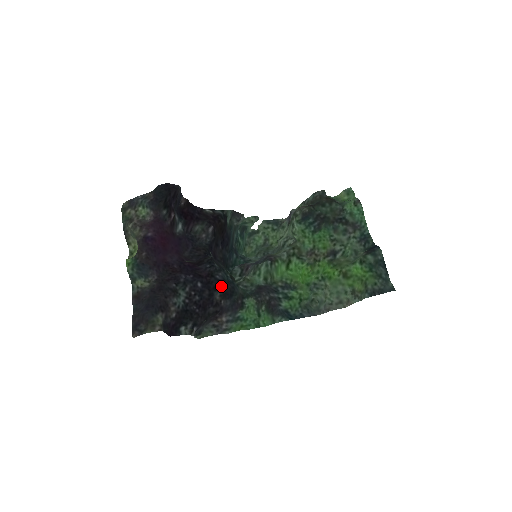
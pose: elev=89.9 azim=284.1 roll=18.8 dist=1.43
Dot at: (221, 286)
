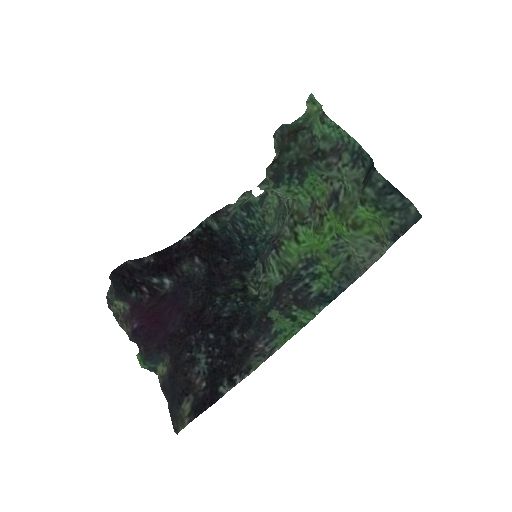
Dot at: (233, 322)
